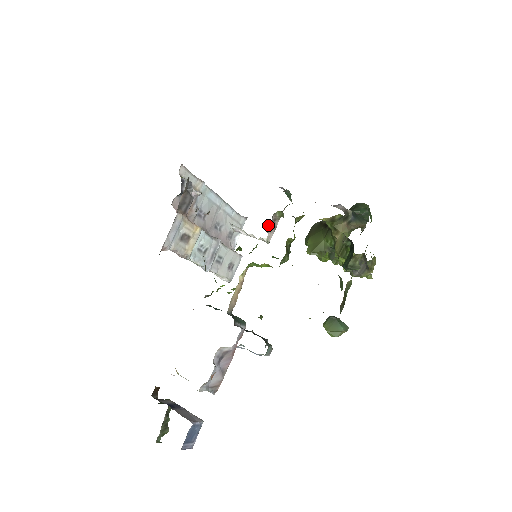
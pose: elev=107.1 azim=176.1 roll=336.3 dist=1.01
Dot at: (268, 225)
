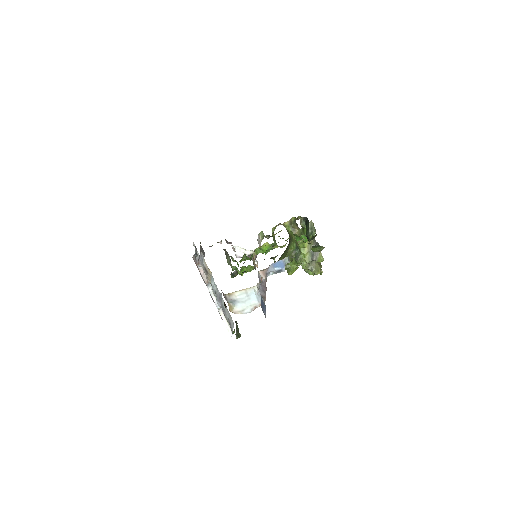
Dot at: (257, 239)
